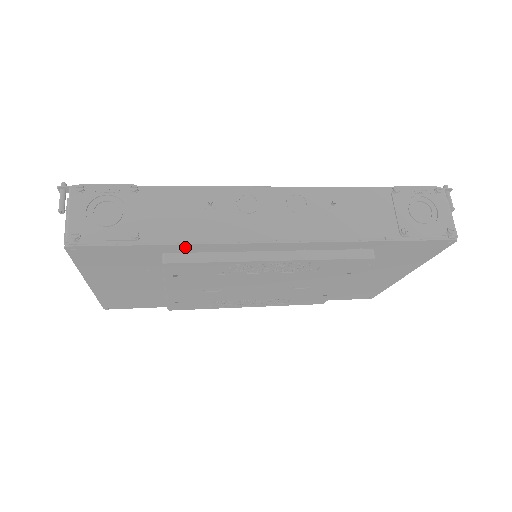
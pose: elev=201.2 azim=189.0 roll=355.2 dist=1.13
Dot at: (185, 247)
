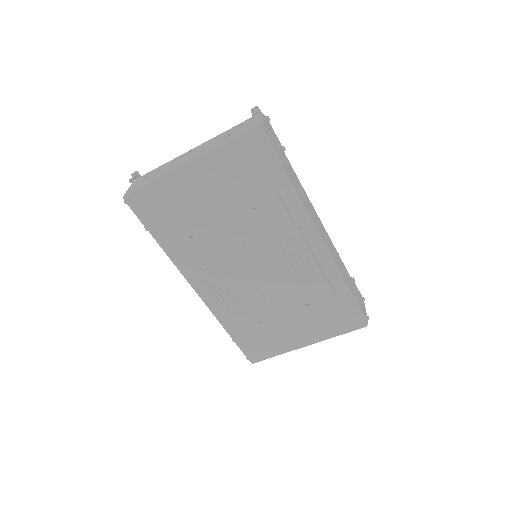
Dot at: (291, 195)
